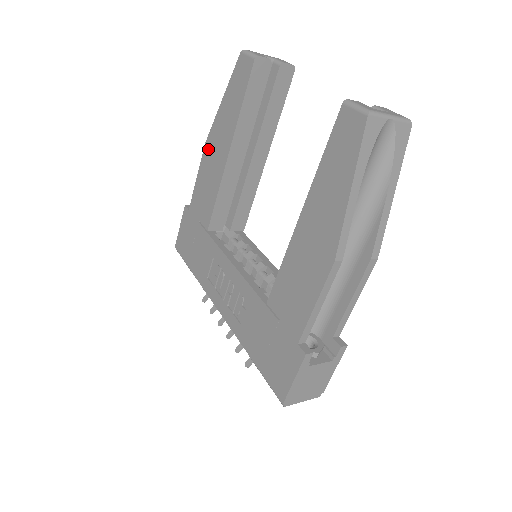
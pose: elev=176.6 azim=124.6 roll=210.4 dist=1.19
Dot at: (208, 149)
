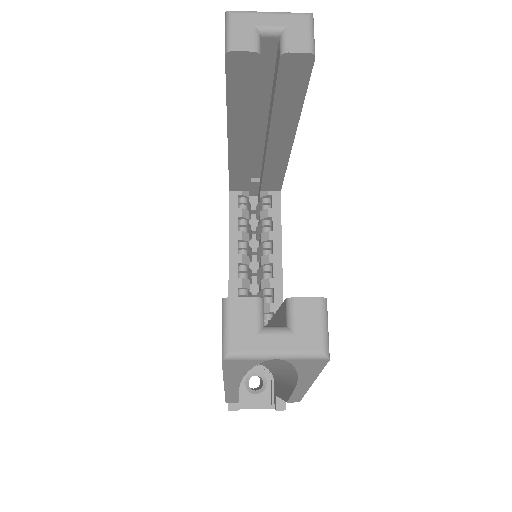
Dot at: occluded
